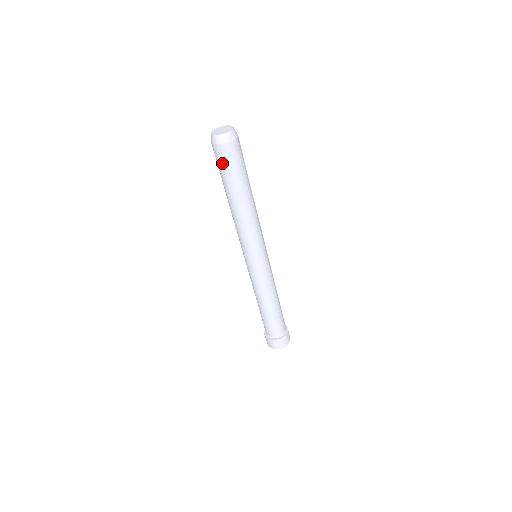
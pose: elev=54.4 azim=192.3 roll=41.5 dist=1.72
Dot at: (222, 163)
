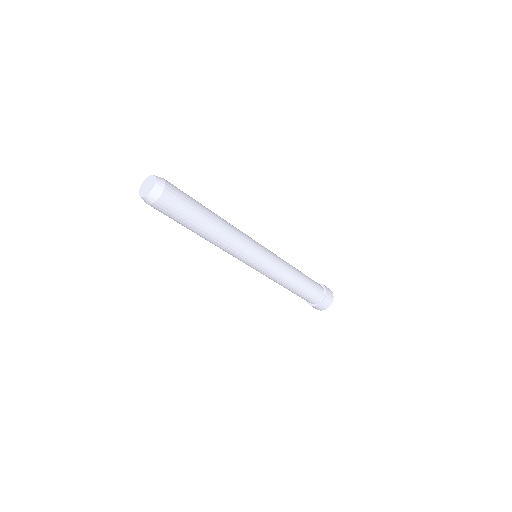
Dot at: occluded
